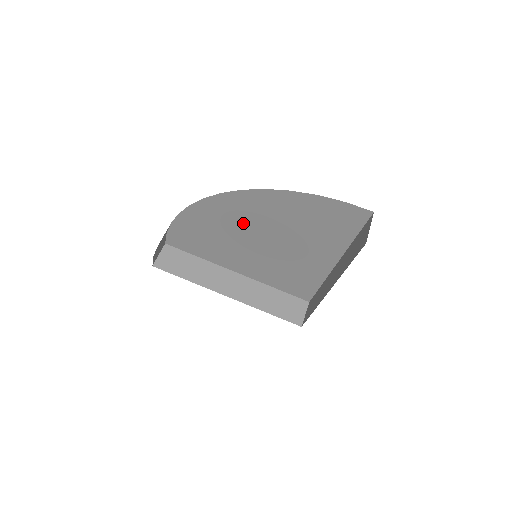
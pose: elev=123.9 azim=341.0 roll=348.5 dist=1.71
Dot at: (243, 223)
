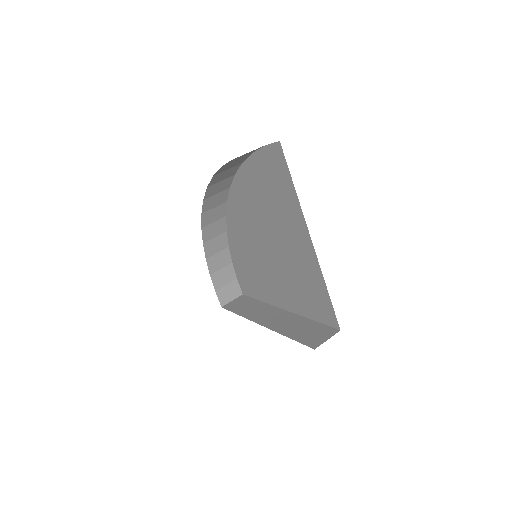
Dot at: (250, 229)
